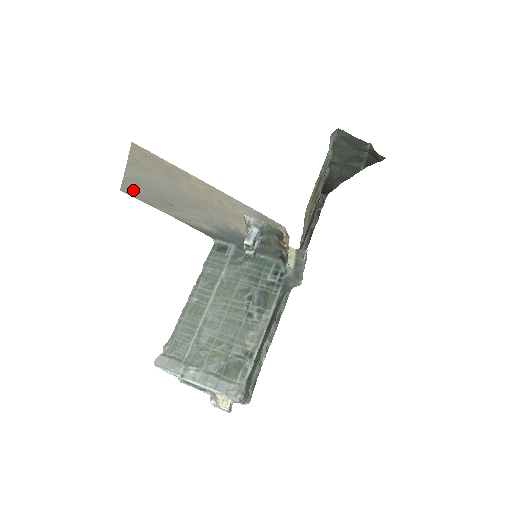
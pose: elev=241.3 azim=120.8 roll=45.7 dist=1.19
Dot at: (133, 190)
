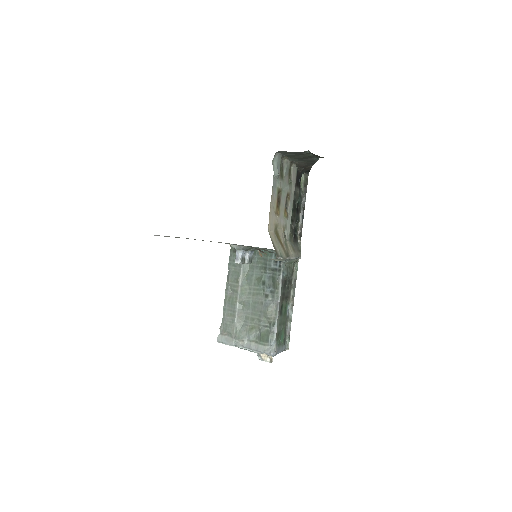
Dot at: occluded
